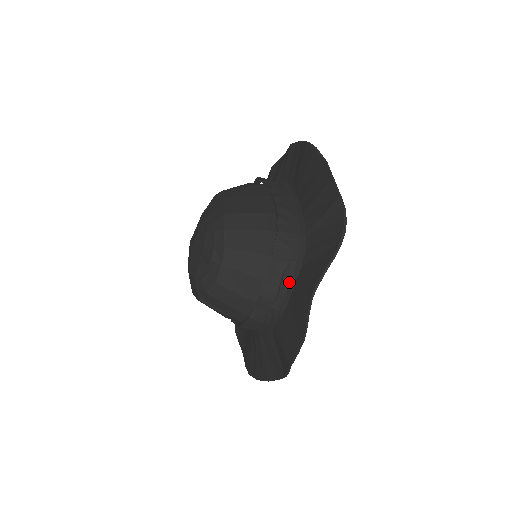
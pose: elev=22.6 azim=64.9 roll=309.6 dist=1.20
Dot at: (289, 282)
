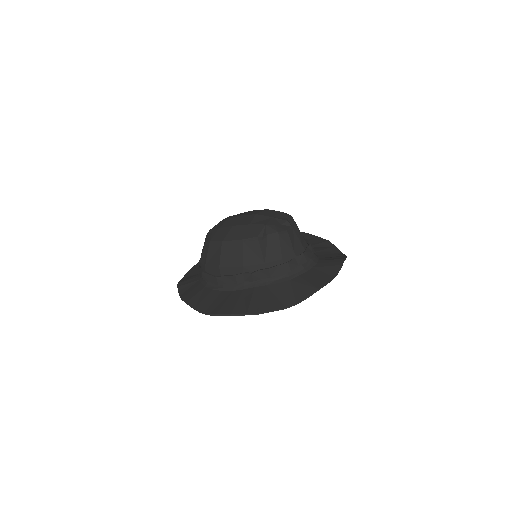
Dot at: (314, 259)
